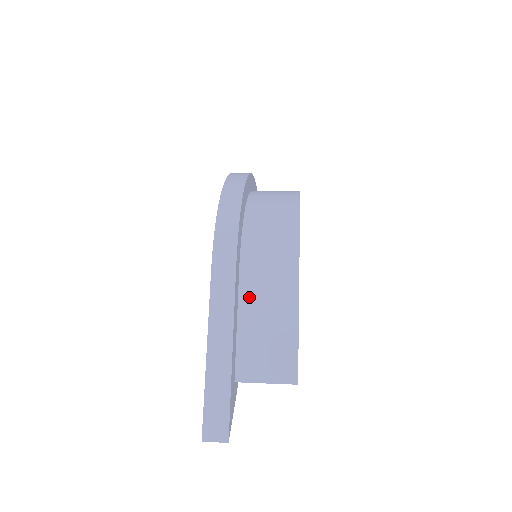
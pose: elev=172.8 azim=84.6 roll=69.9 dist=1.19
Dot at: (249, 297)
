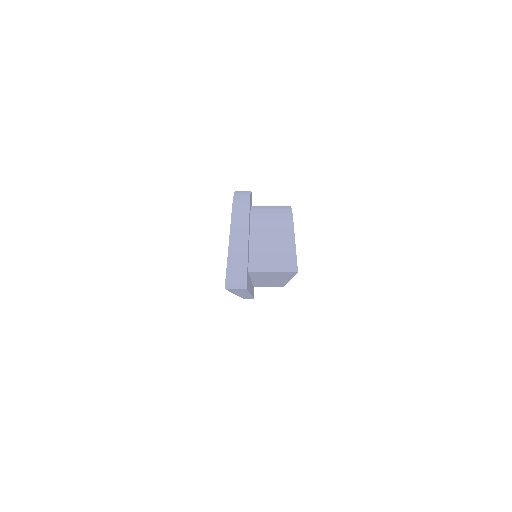
Dot at: (258, 231)
